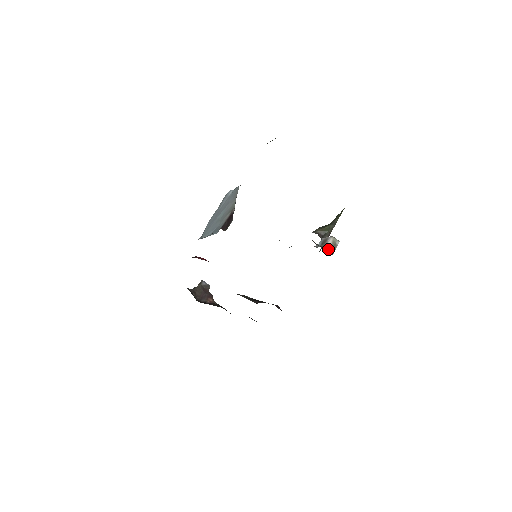
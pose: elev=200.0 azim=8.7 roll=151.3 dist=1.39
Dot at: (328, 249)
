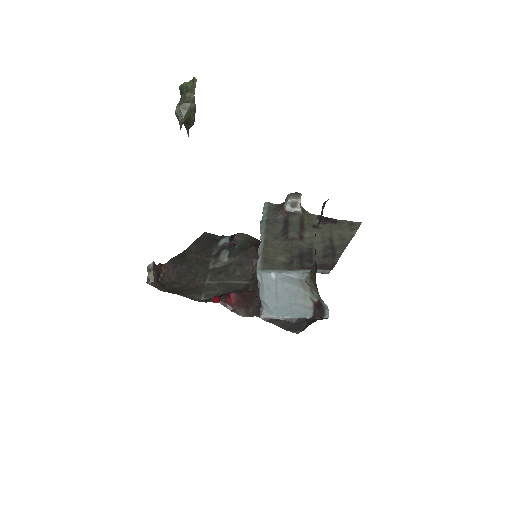
Dot at: (301, 209)
